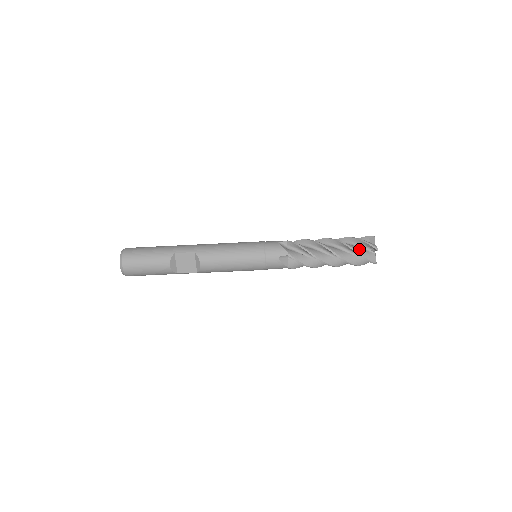
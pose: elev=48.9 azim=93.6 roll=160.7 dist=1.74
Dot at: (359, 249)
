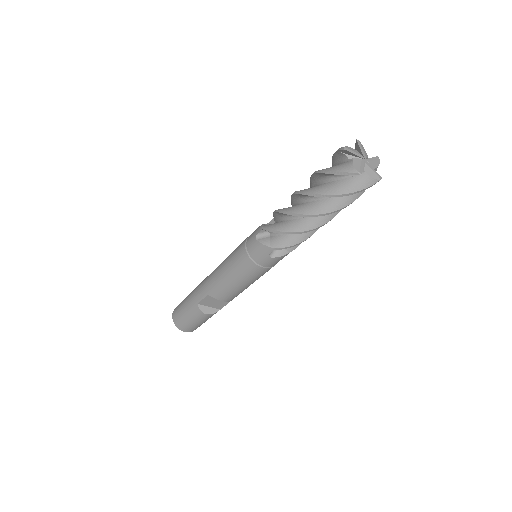
Dot at: (338, 187)
